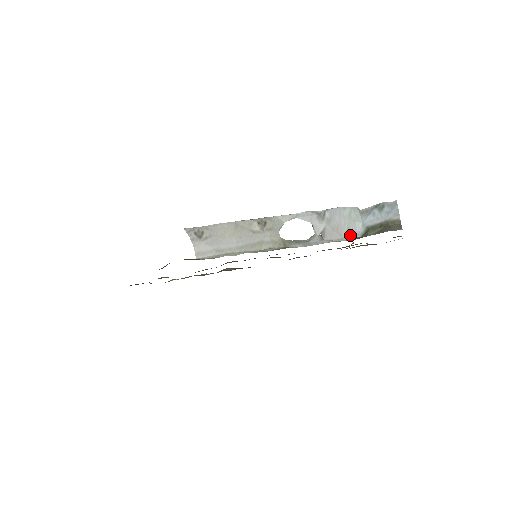
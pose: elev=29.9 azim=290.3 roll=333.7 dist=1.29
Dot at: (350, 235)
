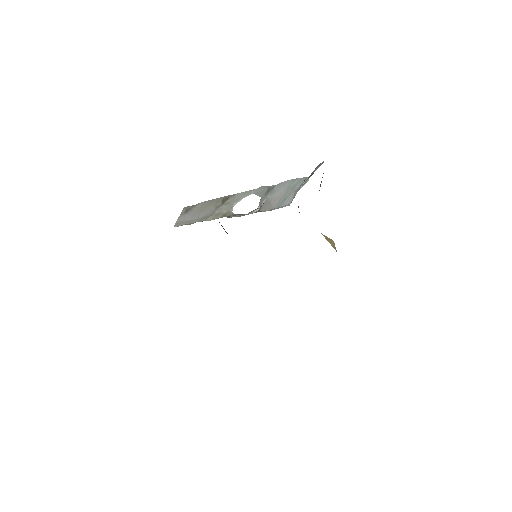
Dot at: (282, 205)
